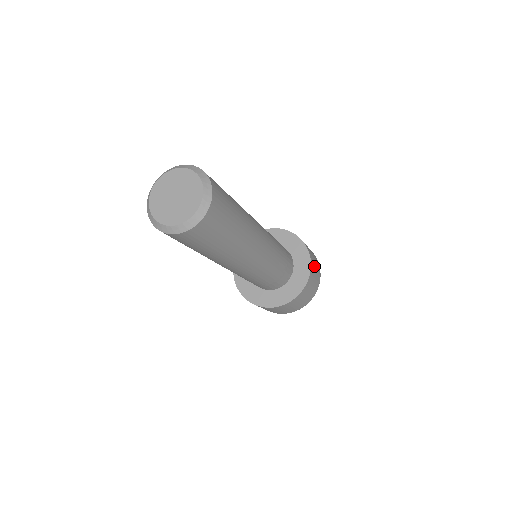
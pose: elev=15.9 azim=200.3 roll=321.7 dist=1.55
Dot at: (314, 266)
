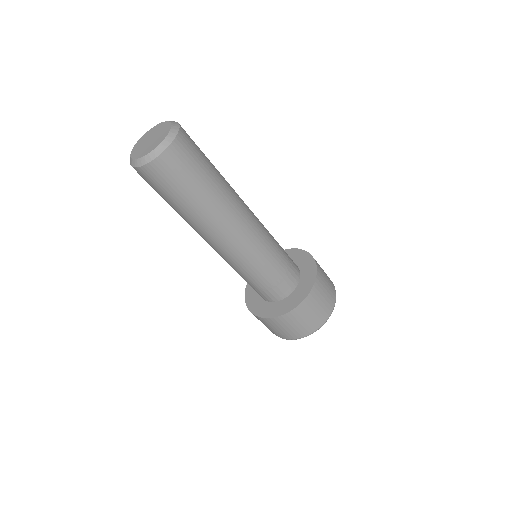
Dot at: (315, 303)
